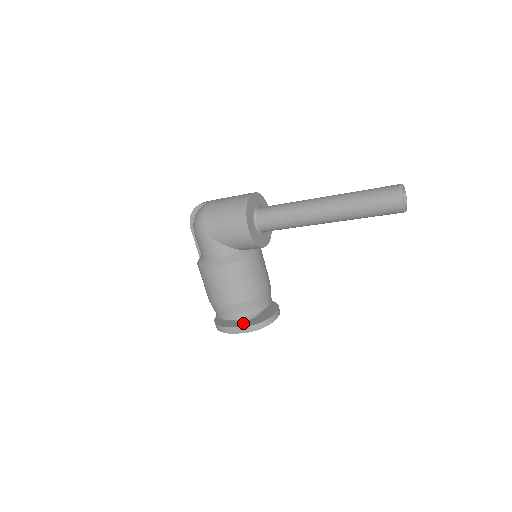
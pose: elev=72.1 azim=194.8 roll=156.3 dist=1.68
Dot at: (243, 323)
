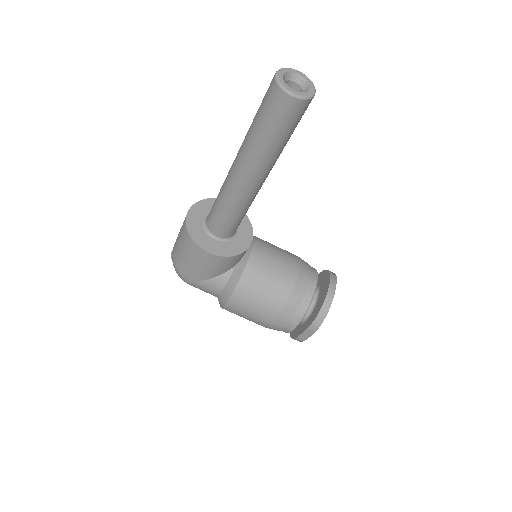
Dot at: (307, 323)
